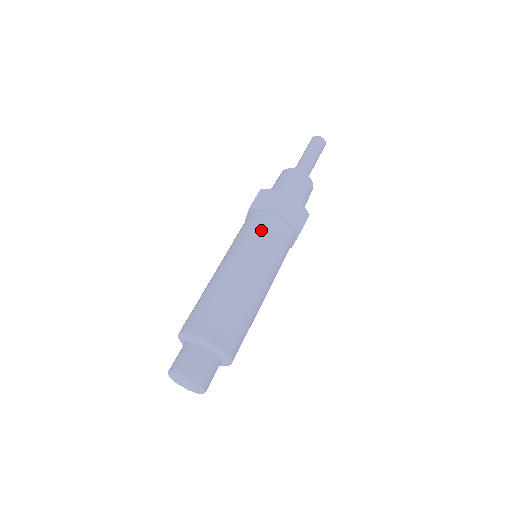
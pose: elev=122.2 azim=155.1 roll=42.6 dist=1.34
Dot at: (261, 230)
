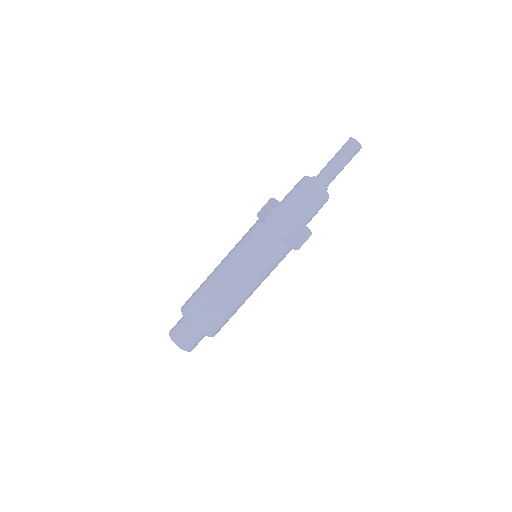
Dot at: (265, 251)
